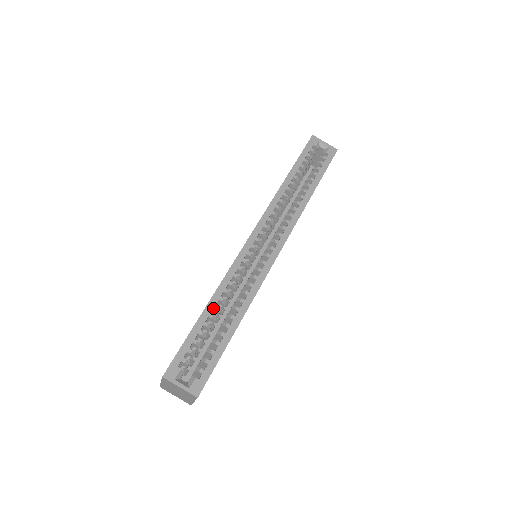
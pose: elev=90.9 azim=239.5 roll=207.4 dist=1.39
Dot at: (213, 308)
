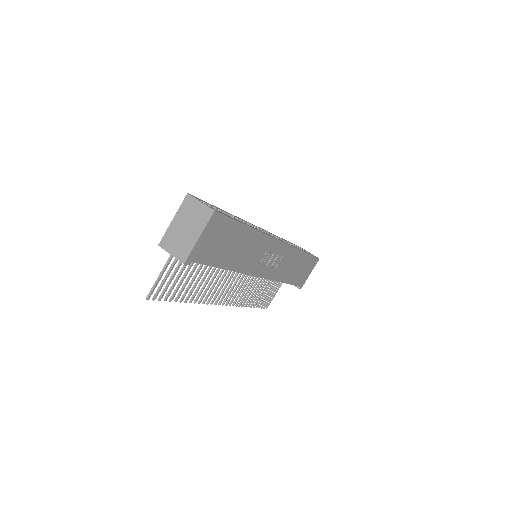
Dot at: occluded
